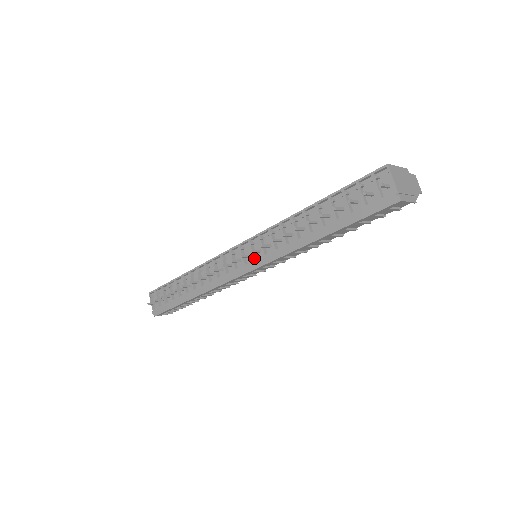
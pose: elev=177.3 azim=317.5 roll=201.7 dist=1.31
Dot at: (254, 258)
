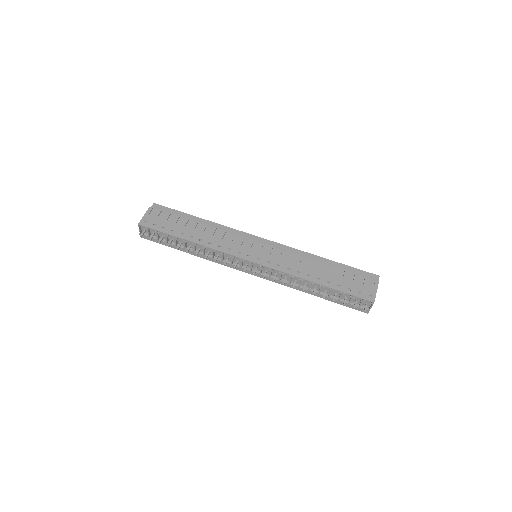
Dot at: (261, 273)
